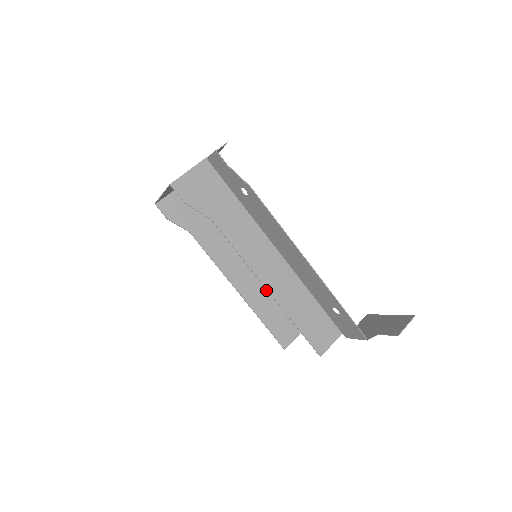
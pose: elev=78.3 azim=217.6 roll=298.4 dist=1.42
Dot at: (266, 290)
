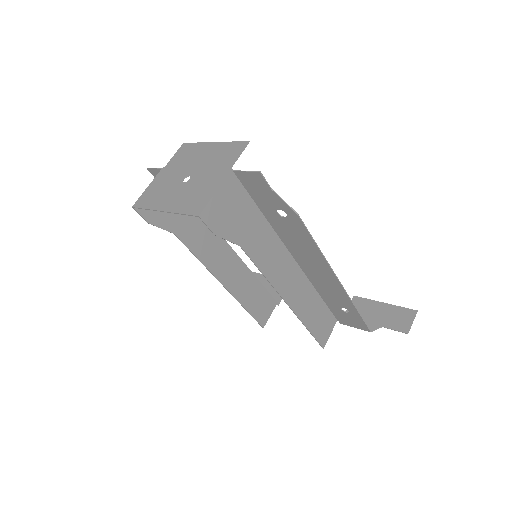
Dot at: (247, 276)
